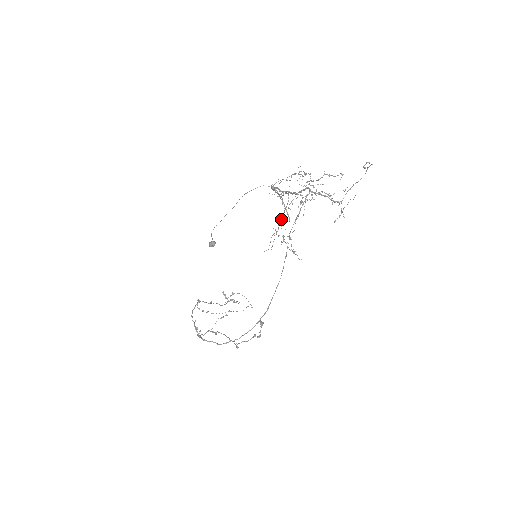
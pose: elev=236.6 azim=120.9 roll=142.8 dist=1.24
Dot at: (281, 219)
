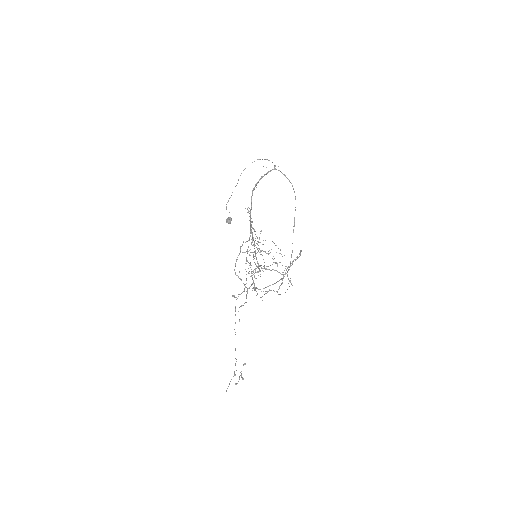
Dot at: occluded
